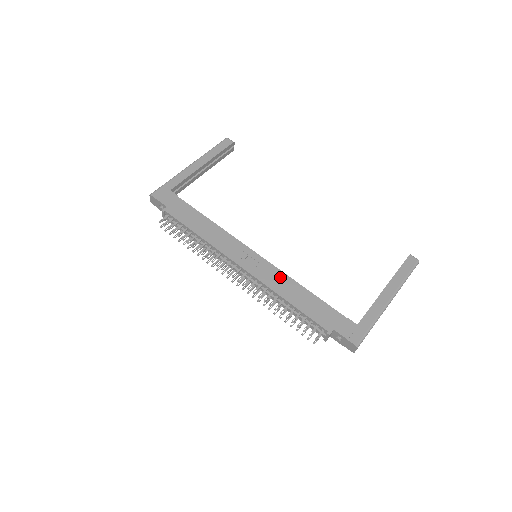
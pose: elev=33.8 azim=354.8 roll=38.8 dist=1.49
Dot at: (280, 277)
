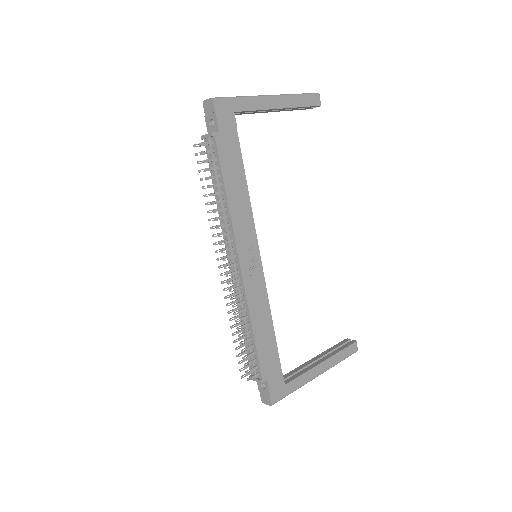
Dot at: (262, 299)
